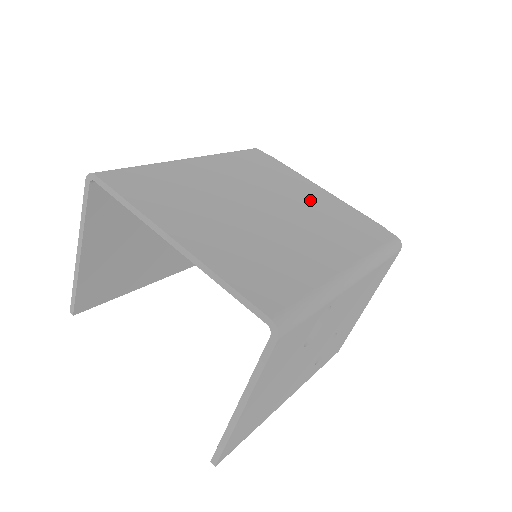
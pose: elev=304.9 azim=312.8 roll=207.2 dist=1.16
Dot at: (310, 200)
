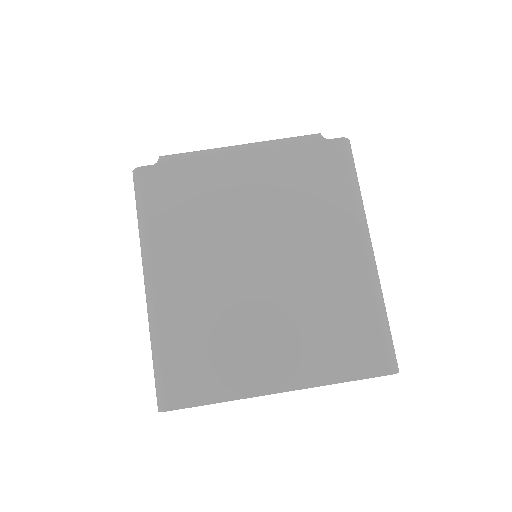
Dot at: (258, 191)
